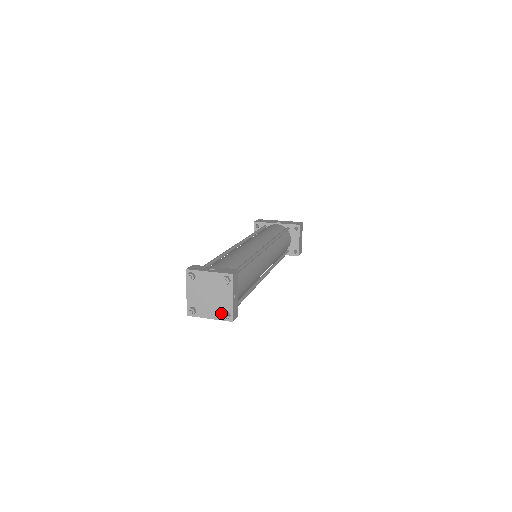
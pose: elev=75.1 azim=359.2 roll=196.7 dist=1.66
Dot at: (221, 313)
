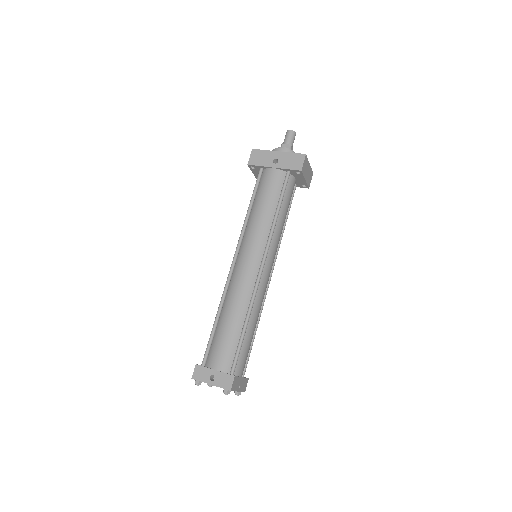
Dot at: occluded
